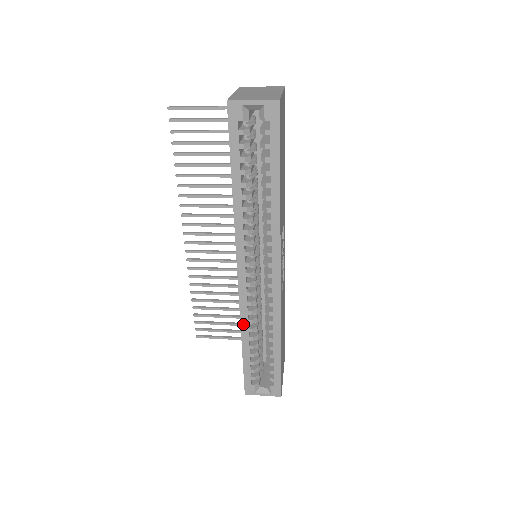
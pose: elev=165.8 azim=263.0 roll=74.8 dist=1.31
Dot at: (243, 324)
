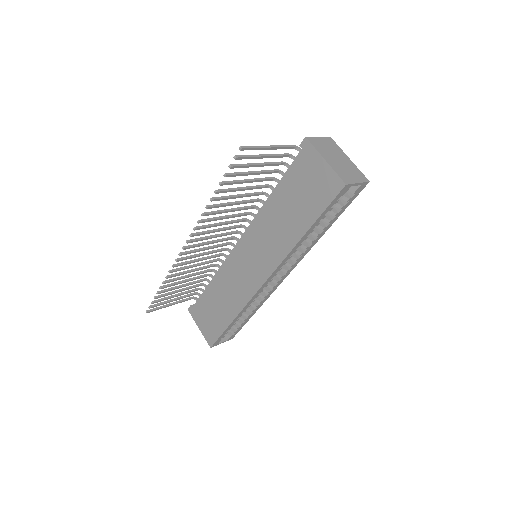
Dot at: (244, 309)
